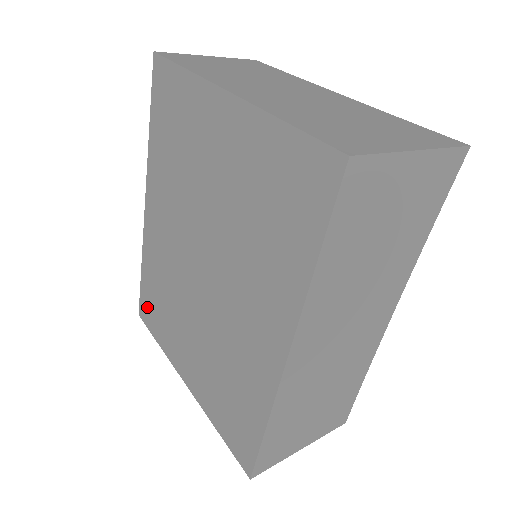
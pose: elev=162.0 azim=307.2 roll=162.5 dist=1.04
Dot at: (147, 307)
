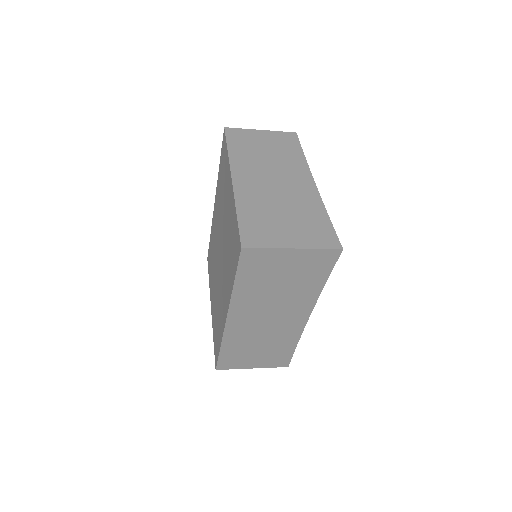
Dot at: (209, 257)
